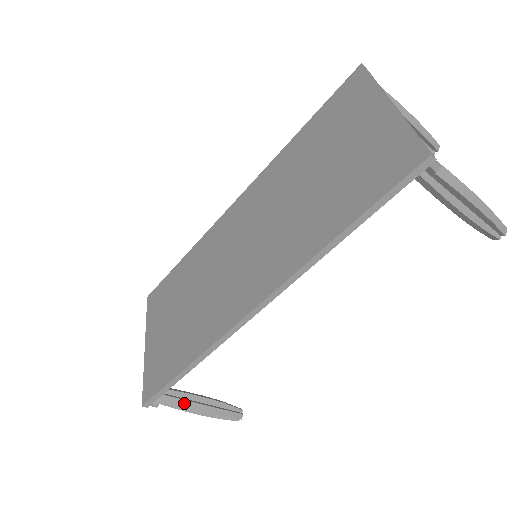
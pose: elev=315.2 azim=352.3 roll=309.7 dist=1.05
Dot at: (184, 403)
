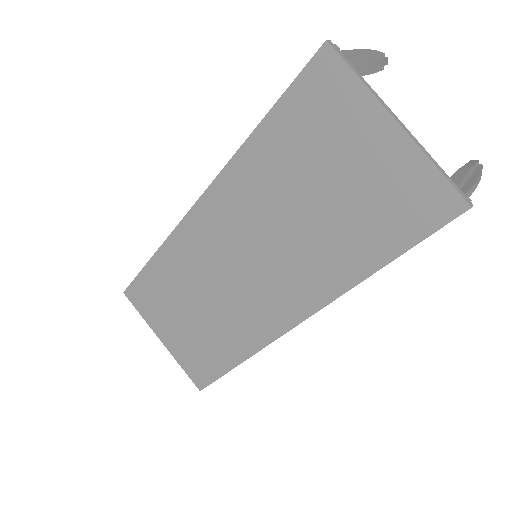
Dot at: occluded
